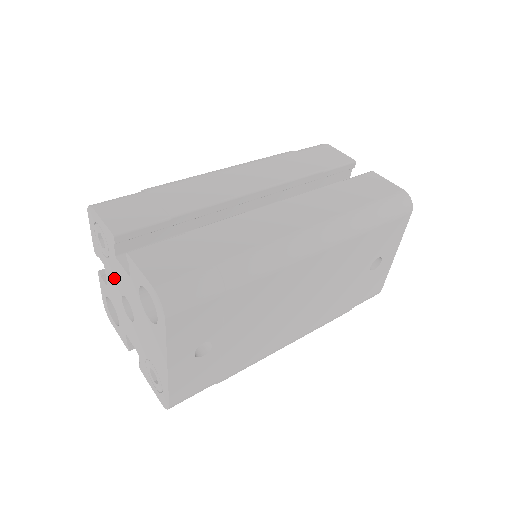
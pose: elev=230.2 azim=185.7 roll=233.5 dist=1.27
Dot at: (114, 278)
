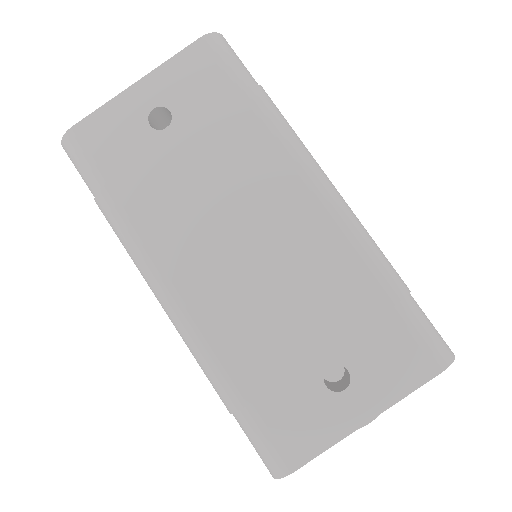
Dot at: occluded
